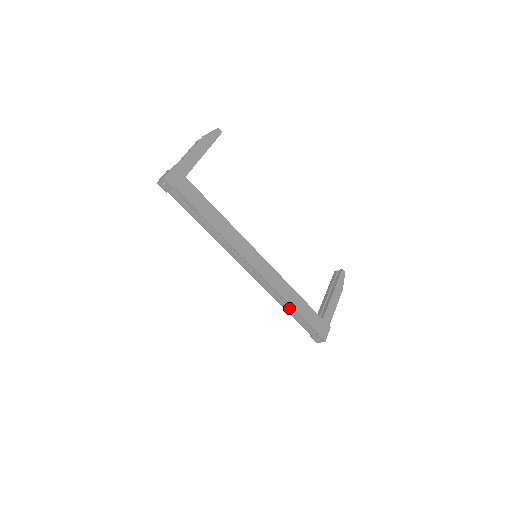
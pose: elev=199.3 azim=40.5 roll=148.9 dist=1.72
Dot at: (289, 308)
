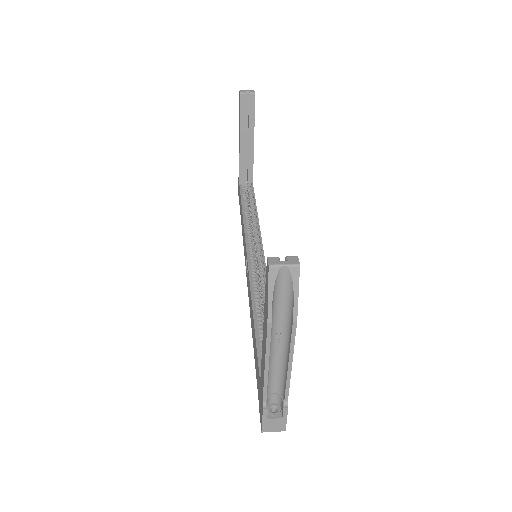
Dot at: occluded
